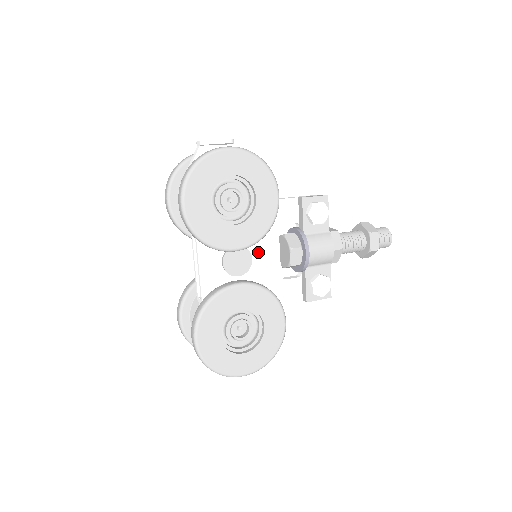
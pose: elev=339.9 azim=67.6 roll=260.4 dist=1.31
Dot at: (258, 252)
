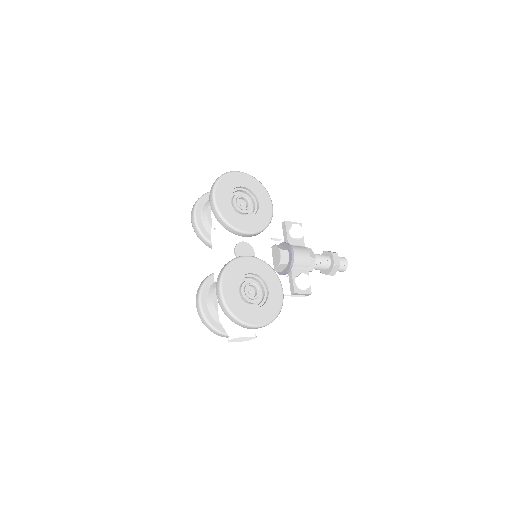
Dot at: (258, 250)
